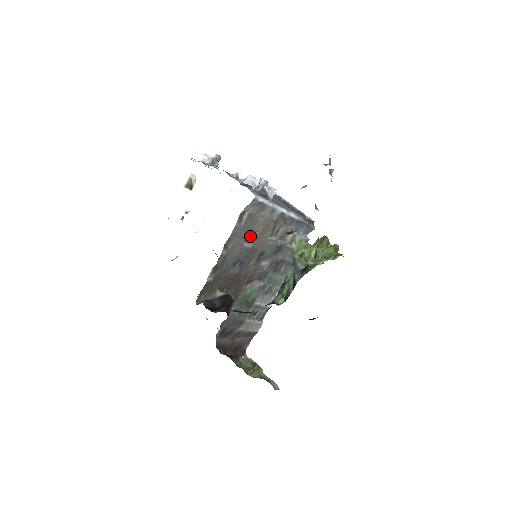
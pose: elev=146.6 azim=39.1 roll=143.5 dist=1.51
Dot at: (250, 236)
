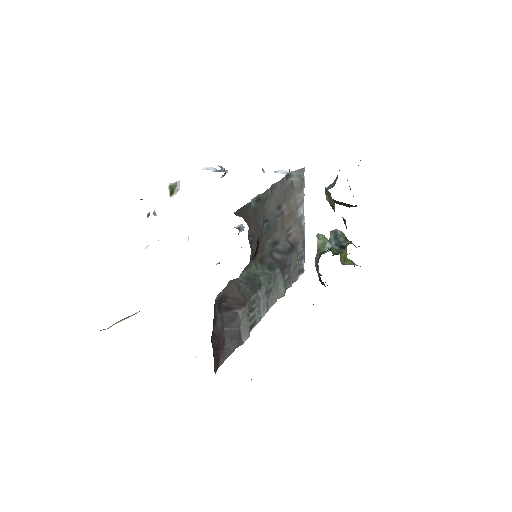
Dot at: (280, 208)
